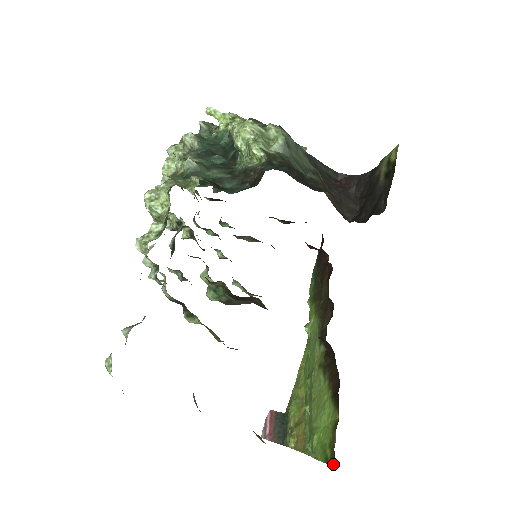
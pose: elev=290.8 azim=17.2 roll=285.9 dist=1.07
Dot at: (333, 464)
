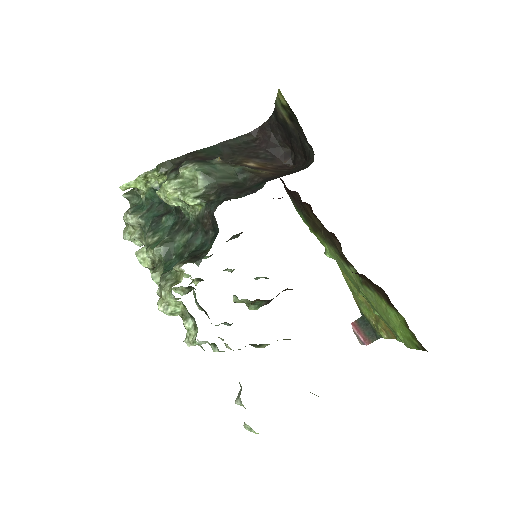
Dot at: (425, 350)
